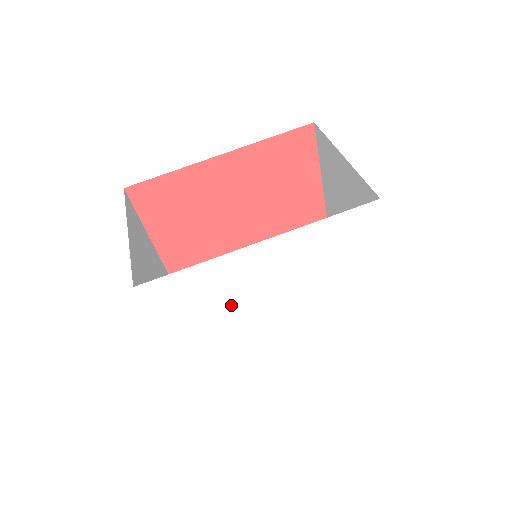
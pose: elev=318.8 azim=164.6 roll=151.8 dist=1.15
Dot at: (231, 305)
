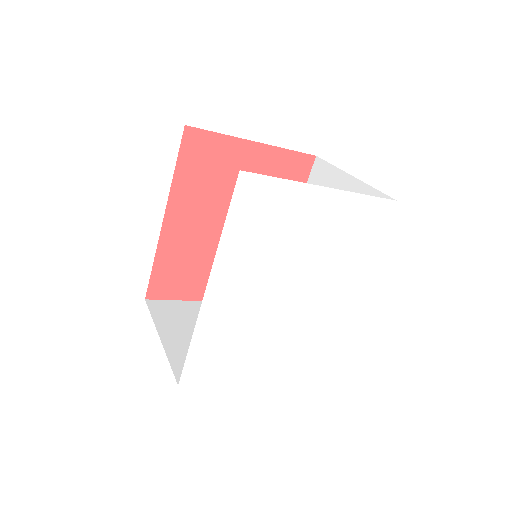
Dot at: (254, 327)
